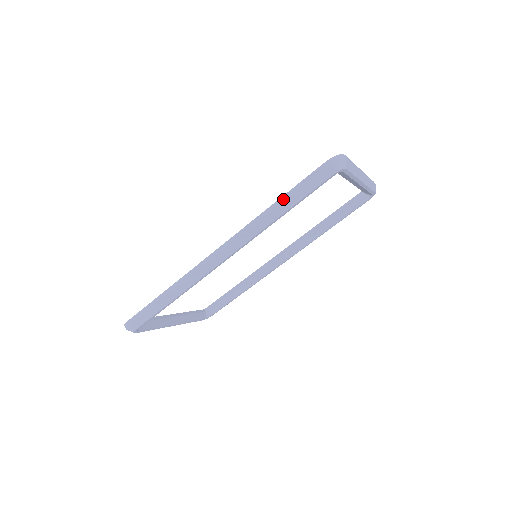
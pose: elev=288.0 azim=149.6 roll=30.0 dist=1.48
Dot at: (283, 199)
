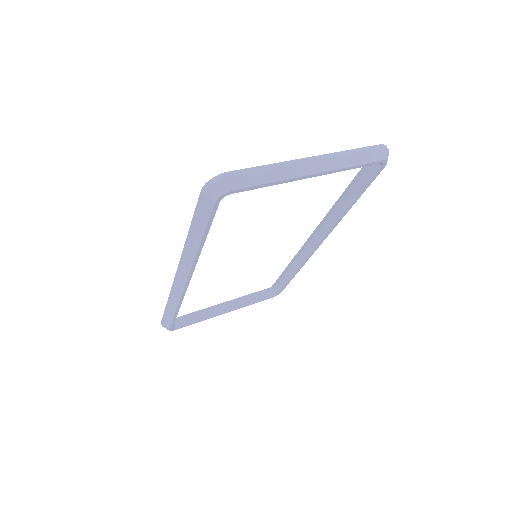
Dot at: (191, 230)
